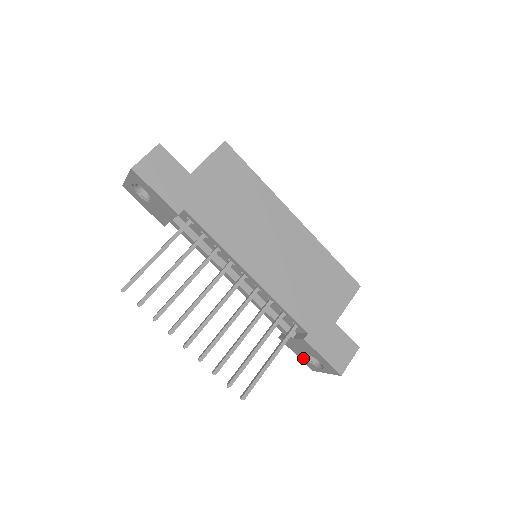
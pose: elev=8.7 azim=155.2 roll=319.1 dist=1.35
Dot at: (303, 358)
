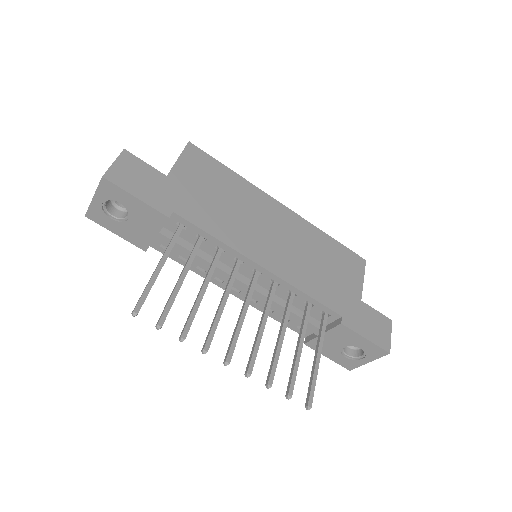
Dot at: (337, 357)
